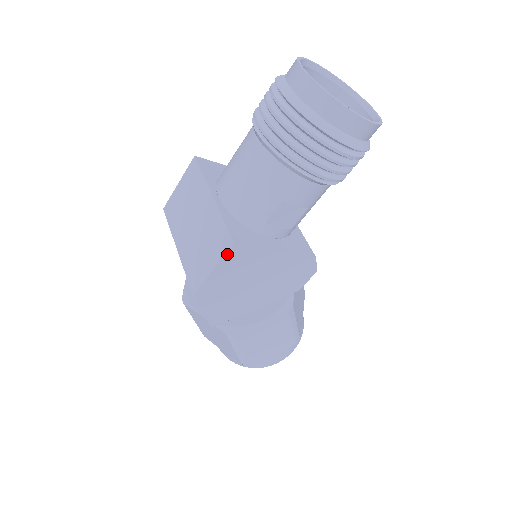
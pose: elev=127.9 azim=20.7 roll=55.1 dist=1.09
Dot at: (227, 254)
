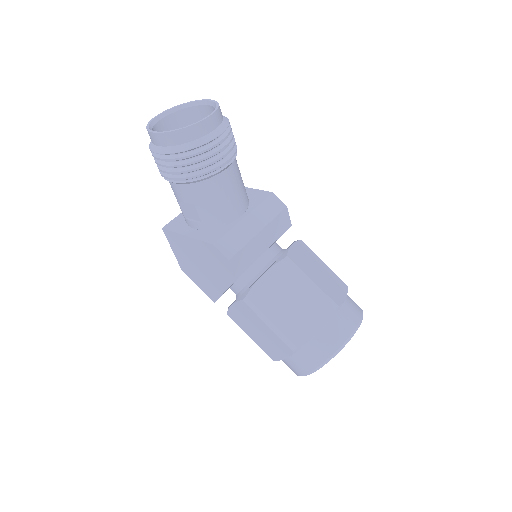
Dot at: (167, 237)
